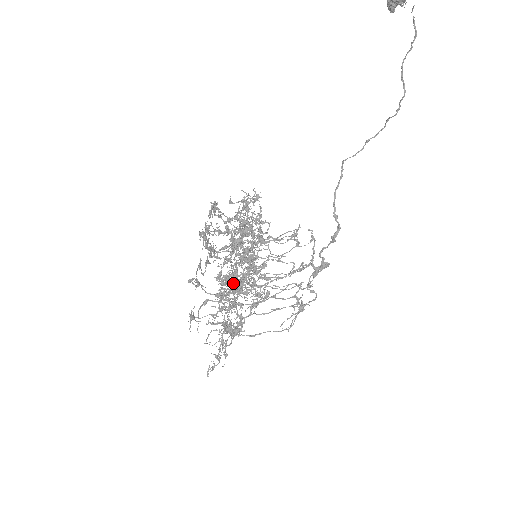
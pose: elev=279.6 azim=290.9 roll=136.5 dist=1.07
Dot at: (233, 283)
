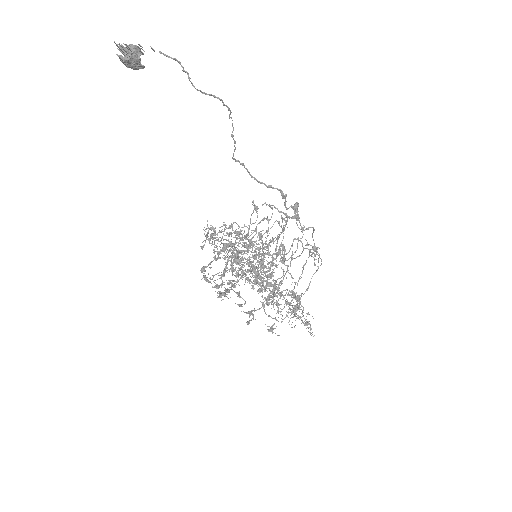
Dot at: (267, 291)
